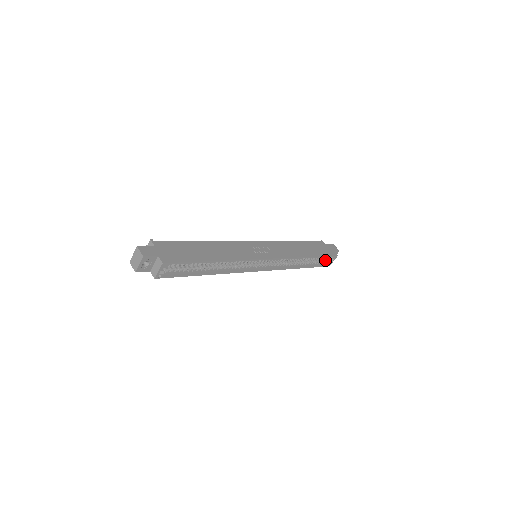
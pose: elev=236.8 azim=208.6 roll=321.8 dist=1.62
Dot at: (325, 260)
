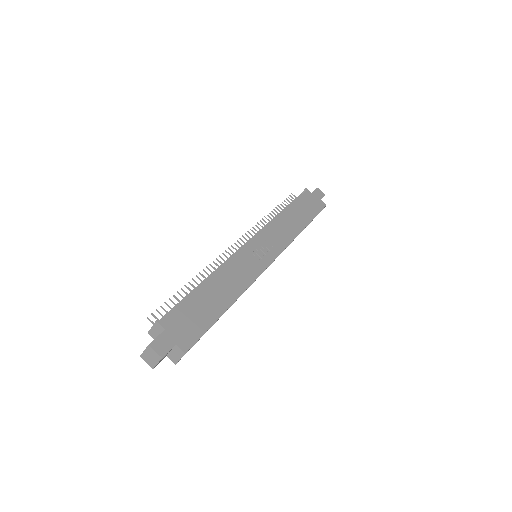
Dot at: occluded
